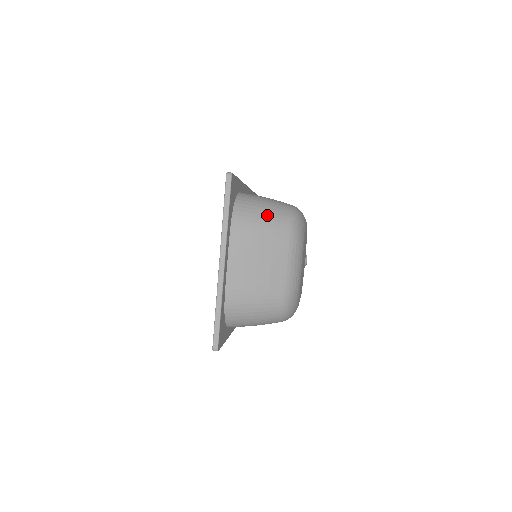
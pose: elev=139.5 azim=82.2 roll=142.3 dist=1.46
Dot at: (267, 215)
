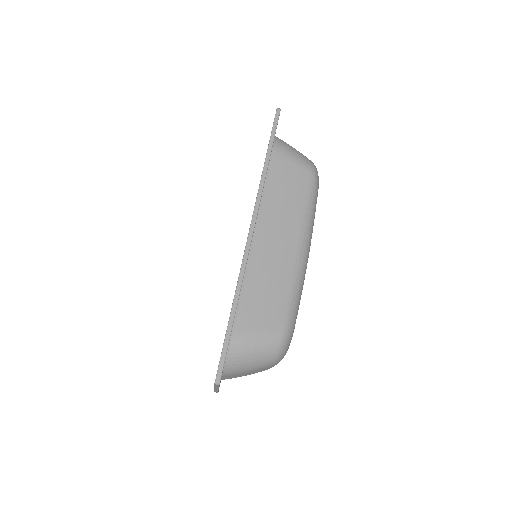
Dot at: (254, 363)
